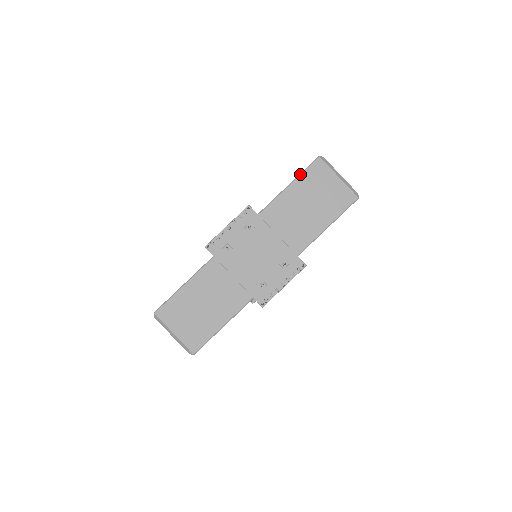
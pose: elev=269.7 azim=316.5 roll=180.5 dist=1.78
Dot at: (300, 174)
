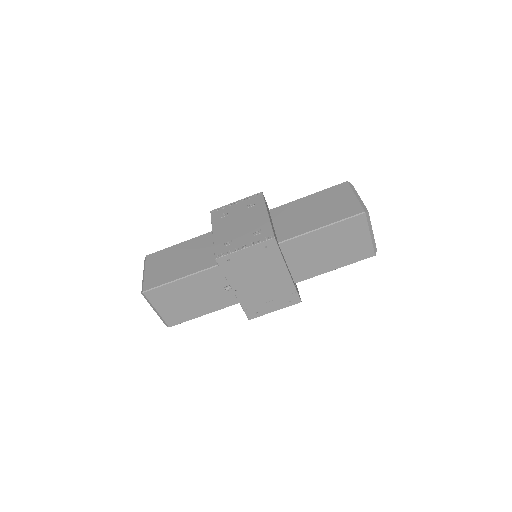
Dot at: (323, 190)
